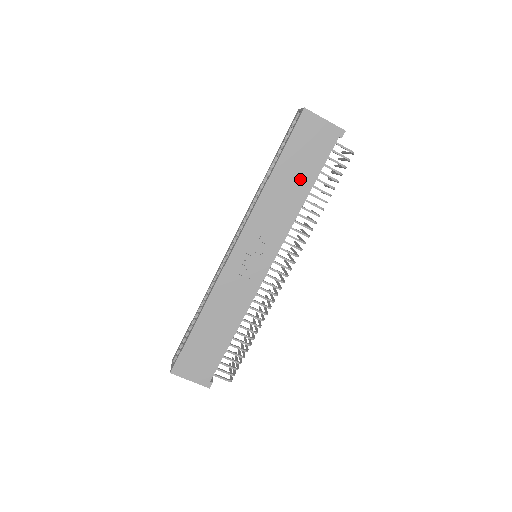
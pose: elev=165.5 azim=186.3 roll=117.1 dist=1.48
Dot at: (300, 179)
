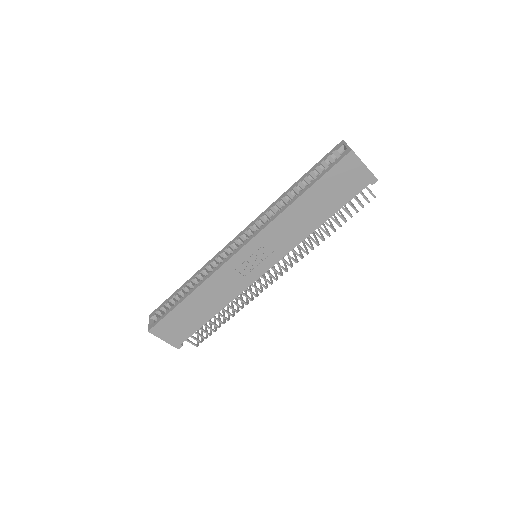
Dot at: (322, 209)
